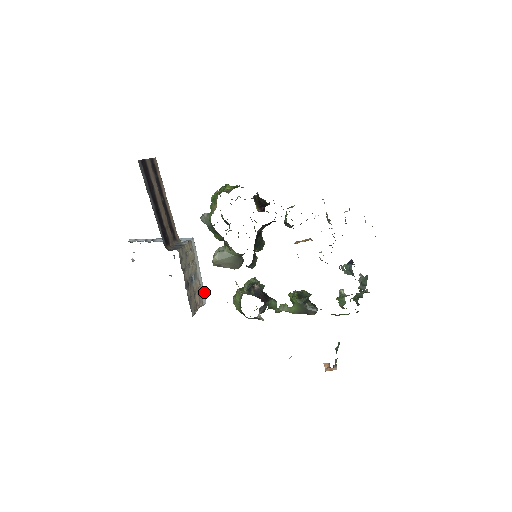
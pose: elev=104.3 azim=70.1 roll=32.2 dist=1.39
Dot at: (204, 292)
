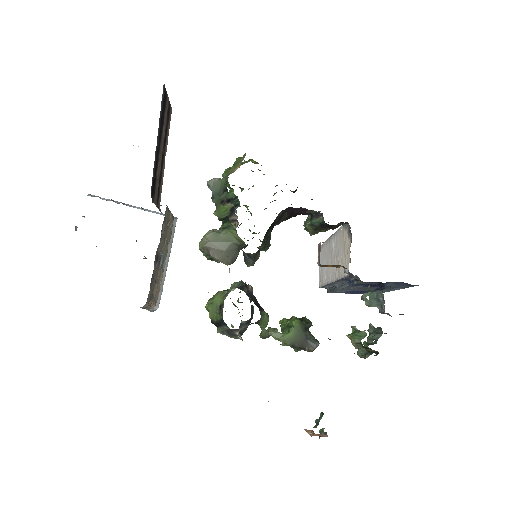
Dot at: (161, 293)
